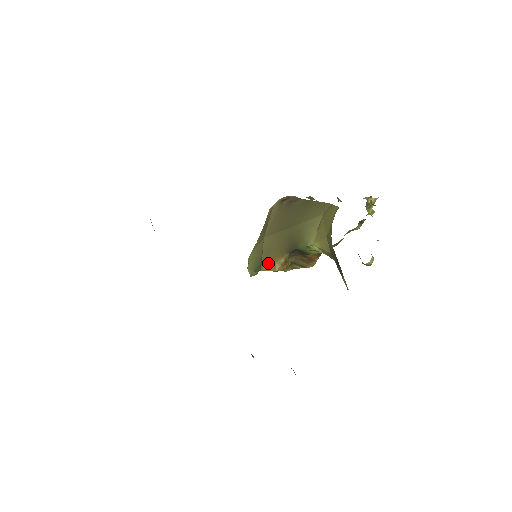
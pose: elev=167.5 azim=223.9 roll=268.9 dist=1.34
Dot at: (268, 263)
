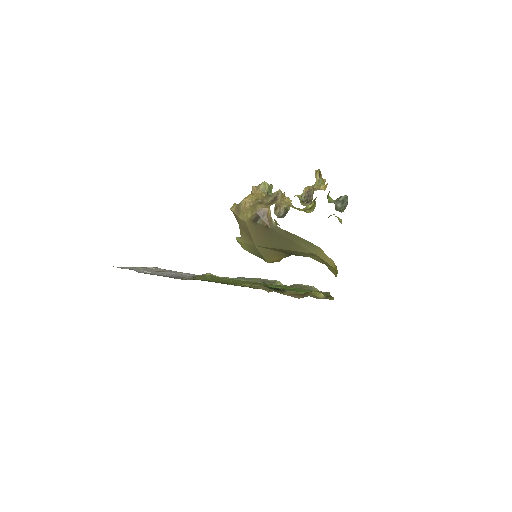
Dot at: (272, 261)
